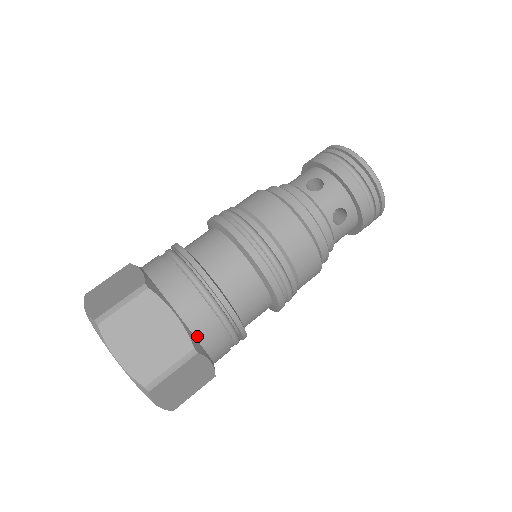
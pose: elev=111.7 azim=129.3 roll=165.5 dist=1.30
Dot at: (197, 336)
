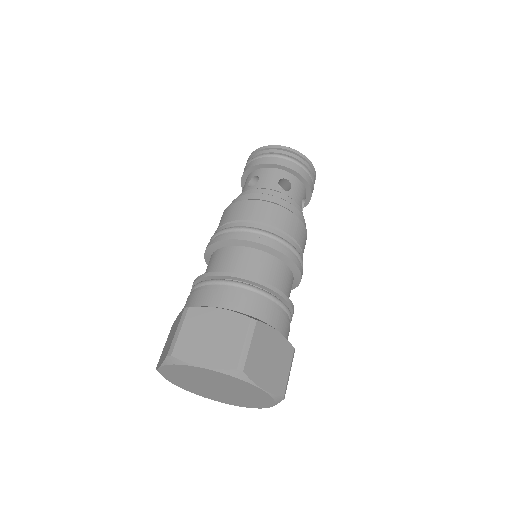
Dot at: occluded
